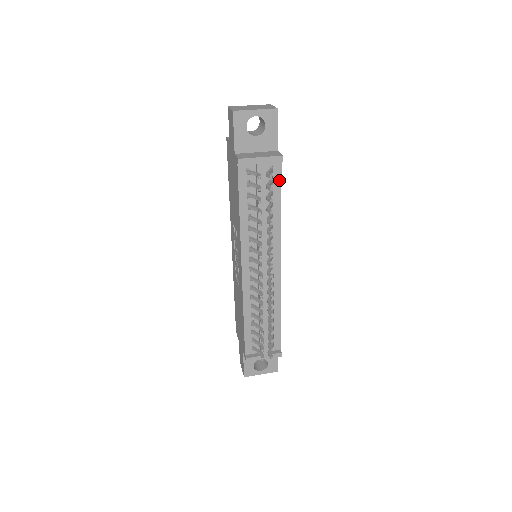
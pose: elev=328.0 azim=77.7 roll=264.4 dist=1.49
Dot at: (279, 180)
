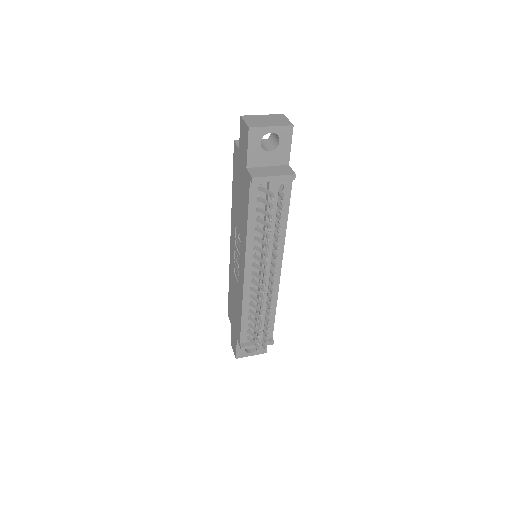
Dot at: (288, 195)
